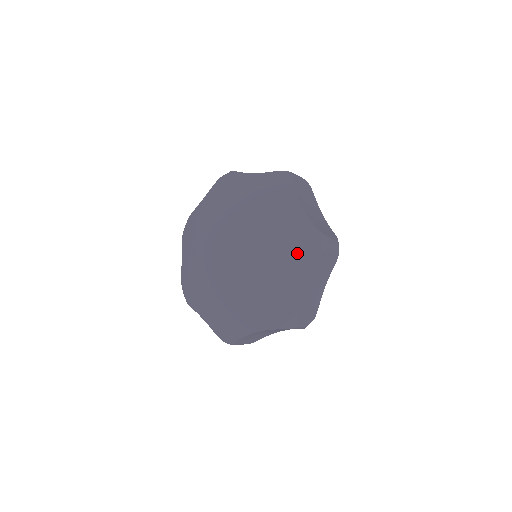
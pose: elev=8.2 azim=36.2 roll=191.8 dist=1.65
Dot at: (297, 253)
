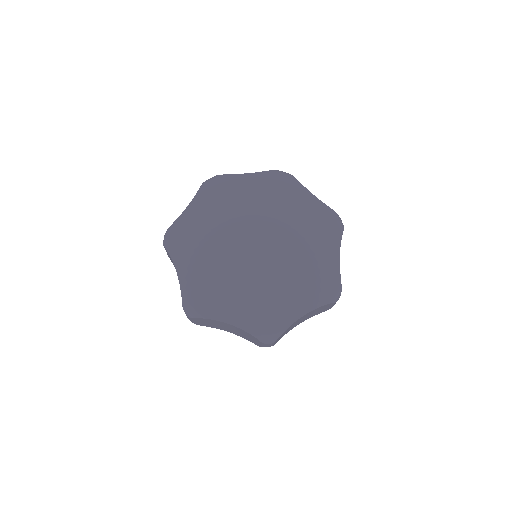
Dot at: (316, 288)
